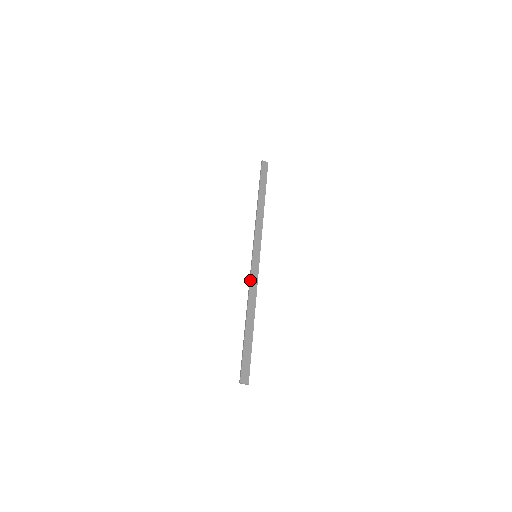
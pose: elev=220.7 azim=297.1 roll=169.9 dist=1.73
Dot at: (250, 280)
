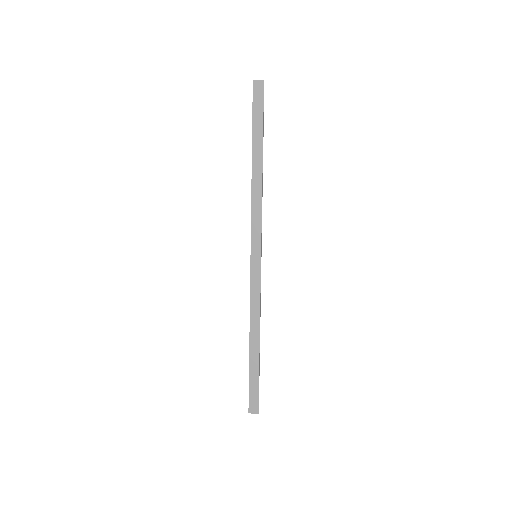
Dot at: (250, 293)
